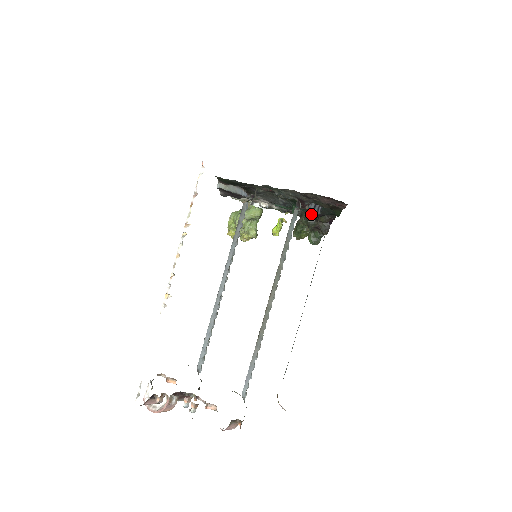
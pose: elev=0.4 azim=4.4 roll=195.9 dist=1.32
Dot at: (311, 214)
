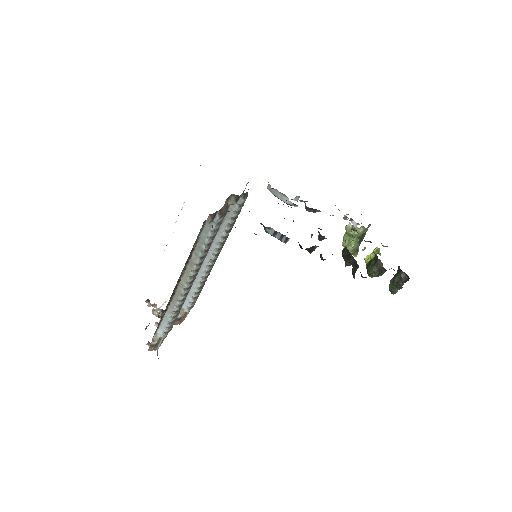
Dot at: occluded
